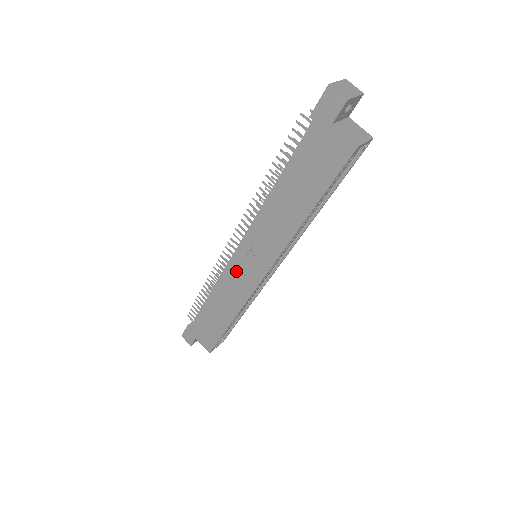
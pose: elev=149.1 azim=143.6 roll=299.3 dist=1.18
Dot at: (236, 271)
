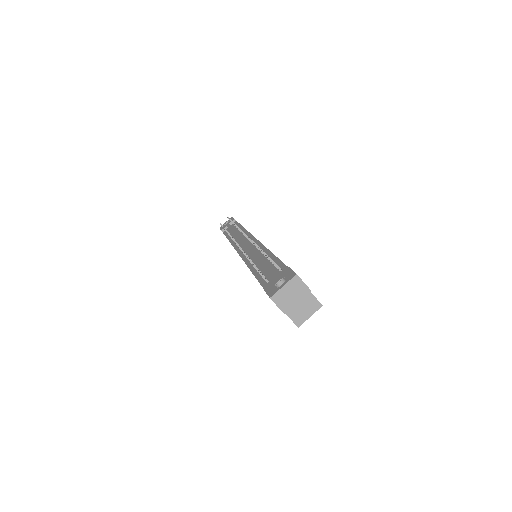
Dot at: occluded
